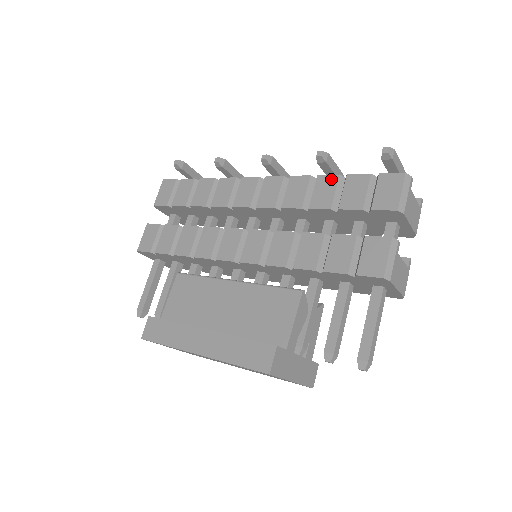
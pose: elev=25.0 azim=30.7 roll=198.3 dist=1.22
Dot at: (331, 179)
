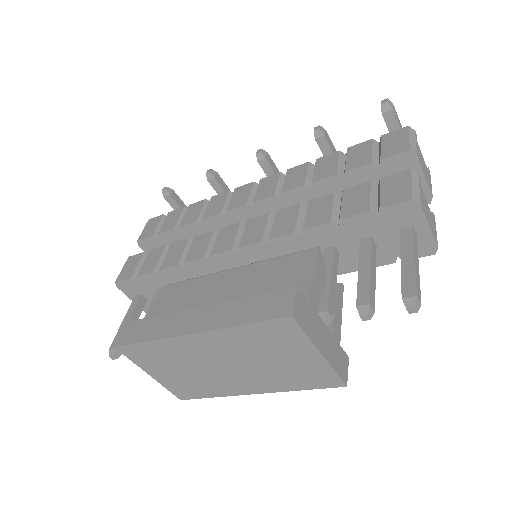
Dot at: (331, 156)
